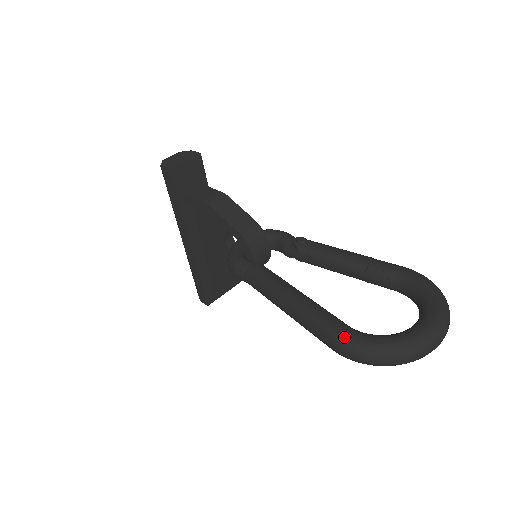
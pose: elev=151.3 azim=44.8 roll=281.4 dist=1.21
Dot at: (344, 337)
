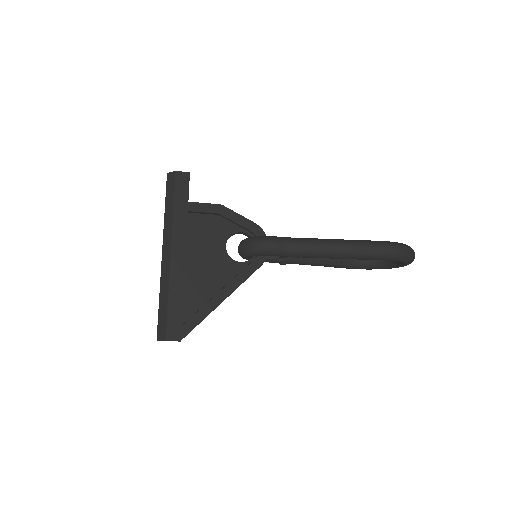
Dot at: (389, 241)
